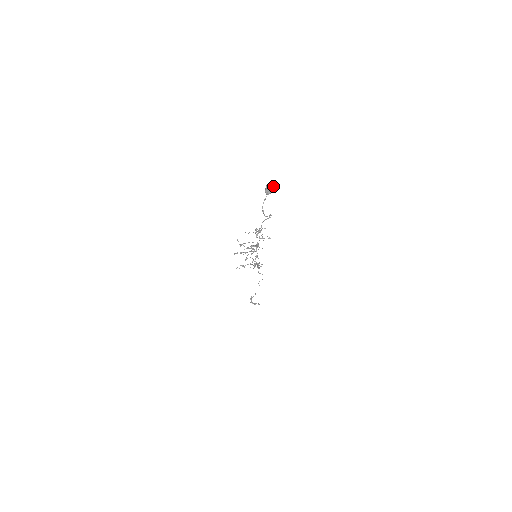
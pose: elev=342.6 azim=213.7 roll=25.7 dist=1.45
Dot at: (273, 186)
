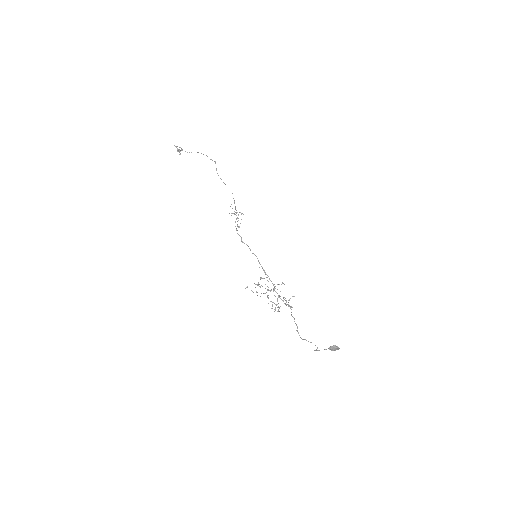
Dot at: occluded
